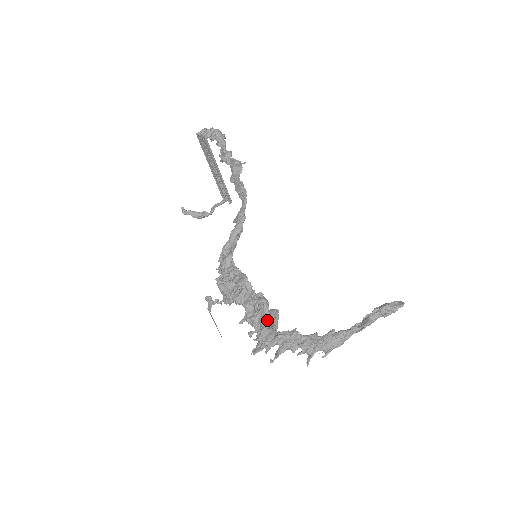
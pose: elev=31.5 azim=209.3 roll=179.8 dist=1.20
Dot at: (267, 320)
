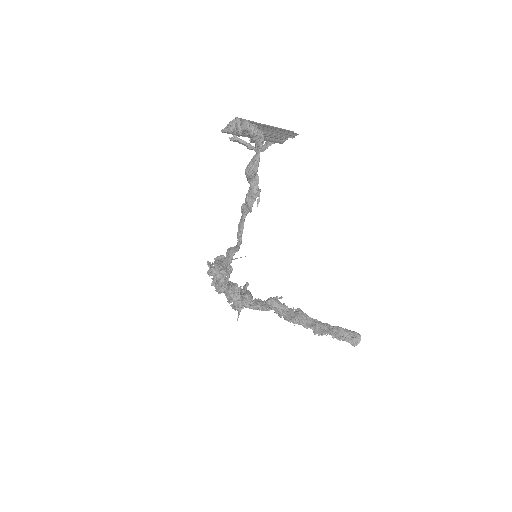
Dot at: (236, 307)
